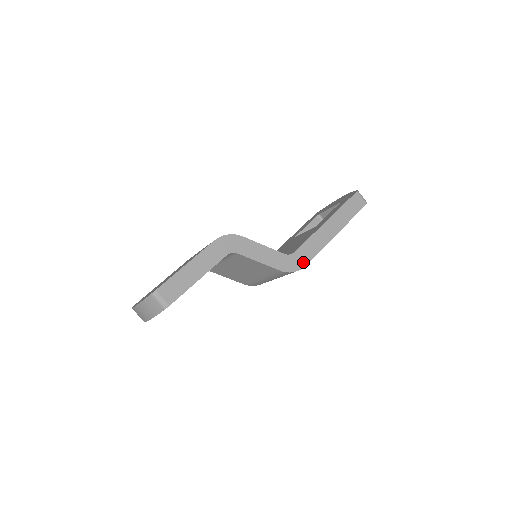
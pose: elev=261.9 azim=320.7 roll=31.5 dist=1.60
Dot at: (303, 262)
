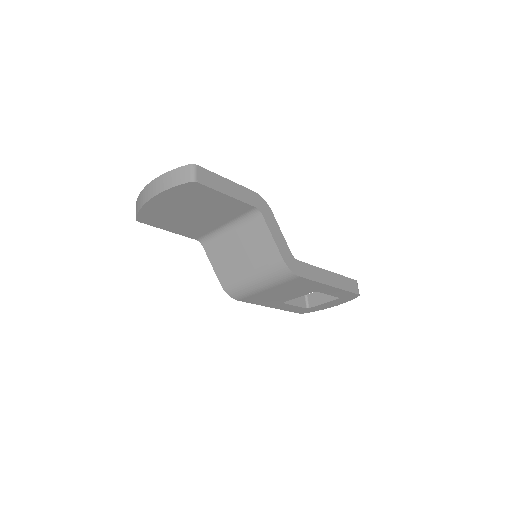
Dot at: (300, 273)
